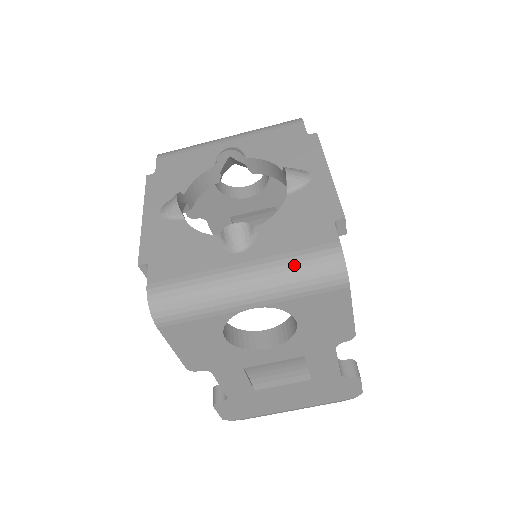
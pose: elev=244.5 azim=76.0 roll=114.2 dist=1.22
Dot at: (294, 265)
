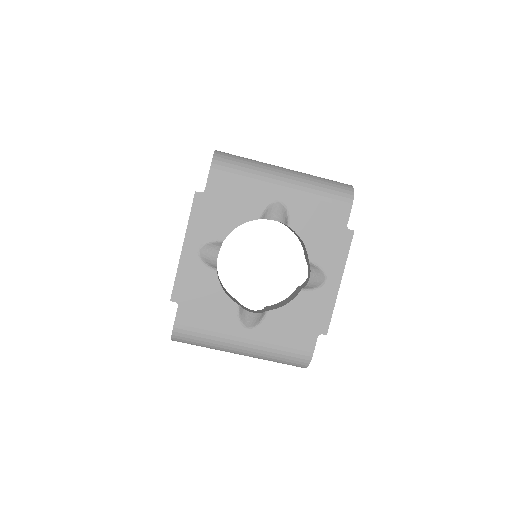
Dot at: (278, 355)
